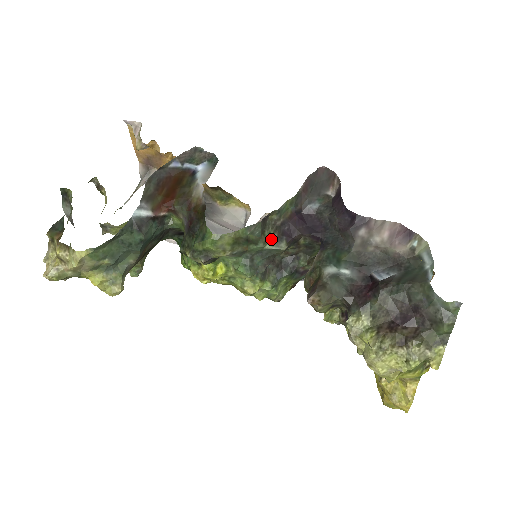
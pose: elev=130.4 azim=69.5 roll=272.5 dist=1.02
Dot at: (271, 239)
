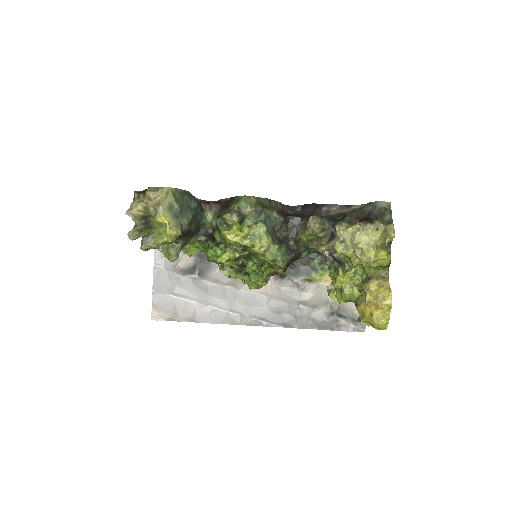
Dot at: (275, 212)
